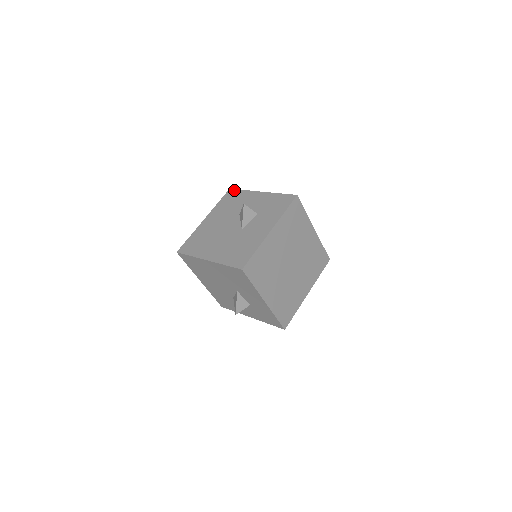
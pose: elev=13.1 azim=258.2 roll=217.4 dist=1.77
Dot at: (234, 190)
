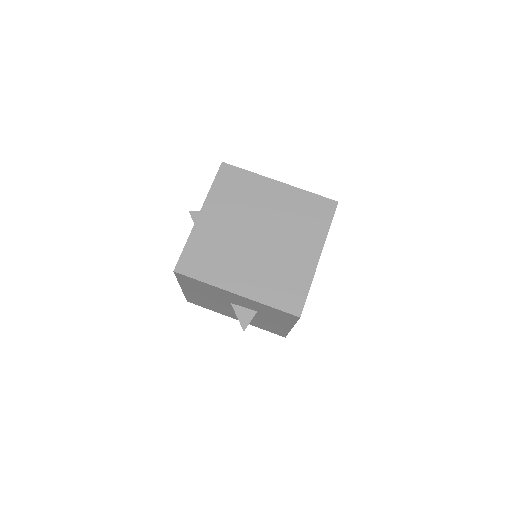
Dot at: occluded
